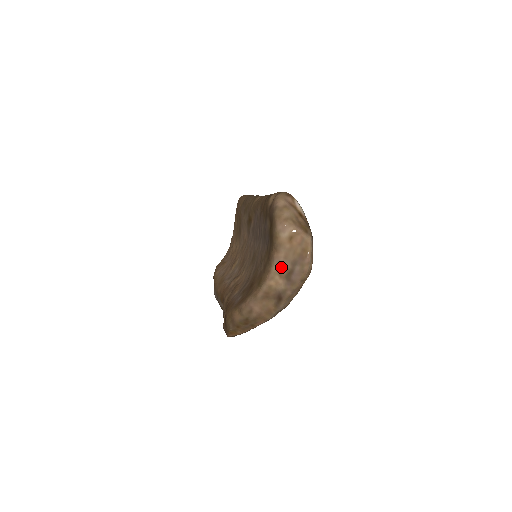
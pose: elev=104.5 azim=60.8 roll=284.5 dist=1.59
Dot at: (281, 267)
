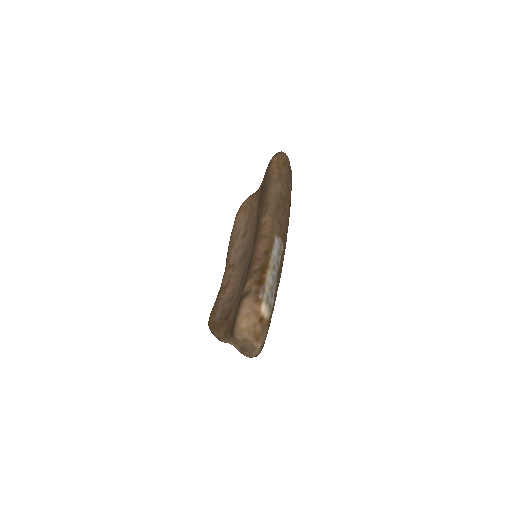
Dot at: (237, 344)
